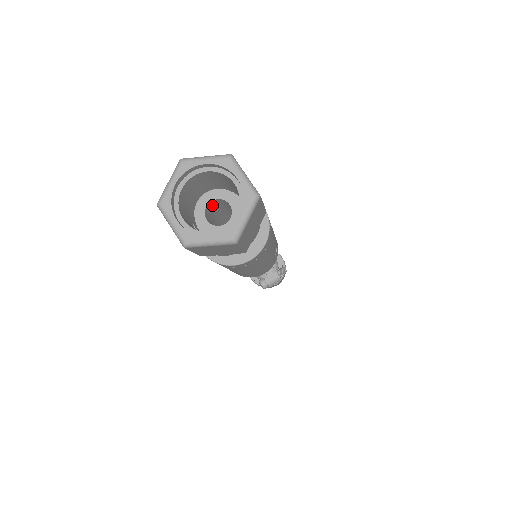
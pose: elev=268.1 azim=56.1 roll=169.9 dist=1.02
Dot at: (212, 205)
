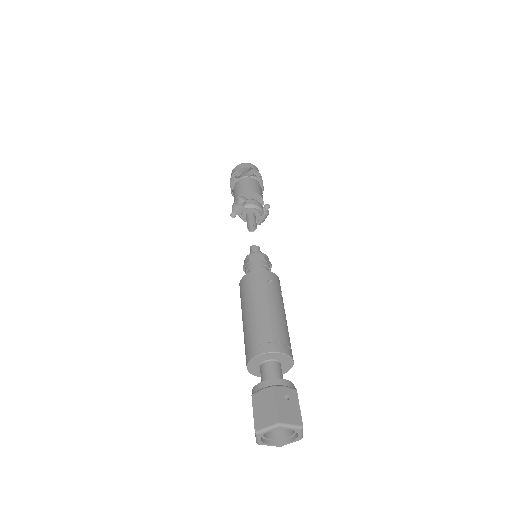
Dot at: occluded
